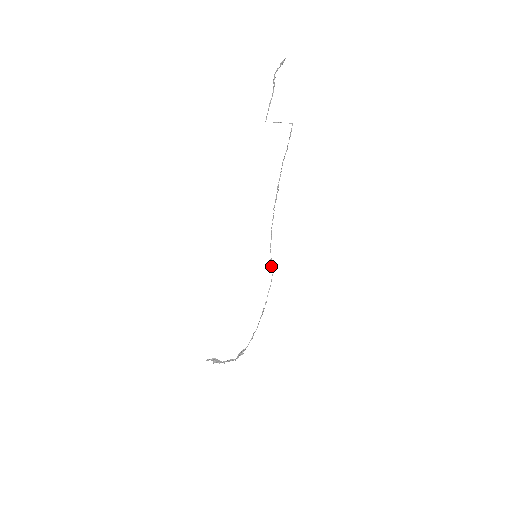
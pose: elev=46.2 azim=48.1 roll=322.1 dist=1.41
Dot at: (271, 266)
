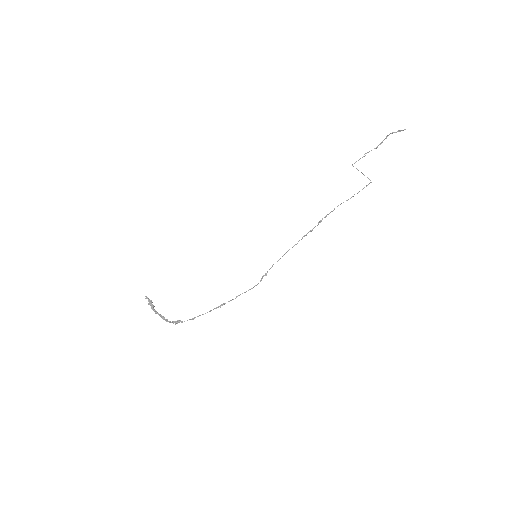
Dot at: (262, 278)
